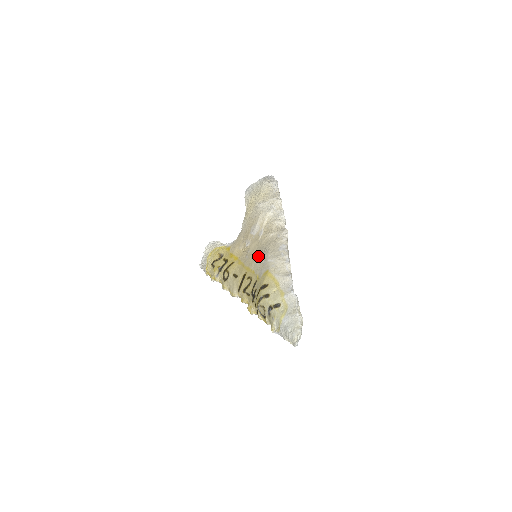
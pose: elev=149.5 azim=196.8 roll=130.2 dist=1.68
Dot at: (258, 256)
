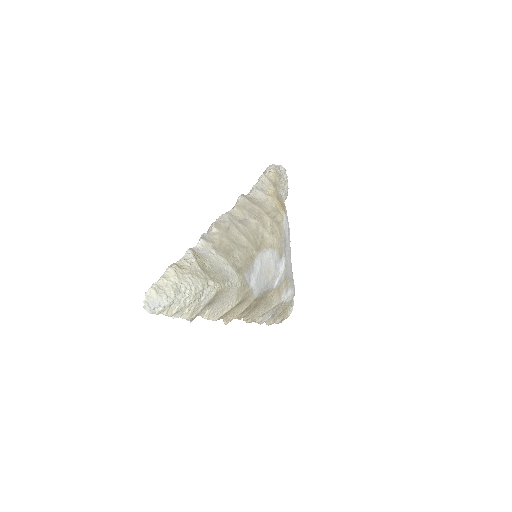
Dot at: occluded
